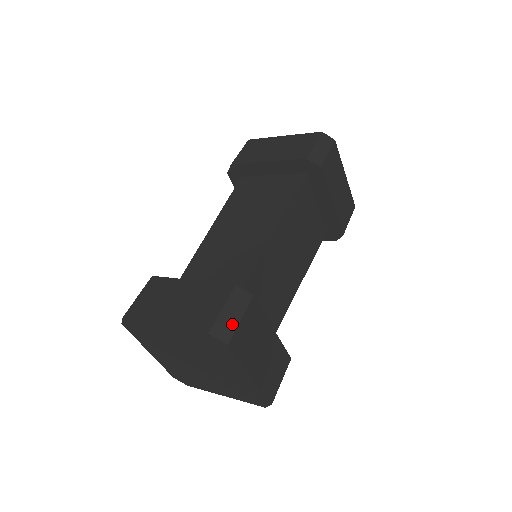
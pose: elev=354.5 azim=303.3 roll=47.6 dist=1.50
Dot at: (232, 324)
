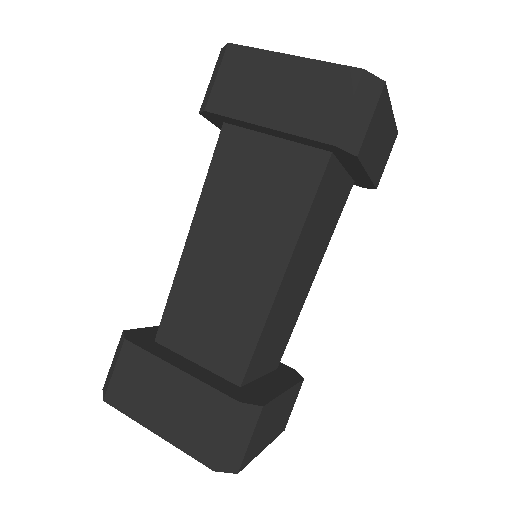
Dot at: (240, 450)
